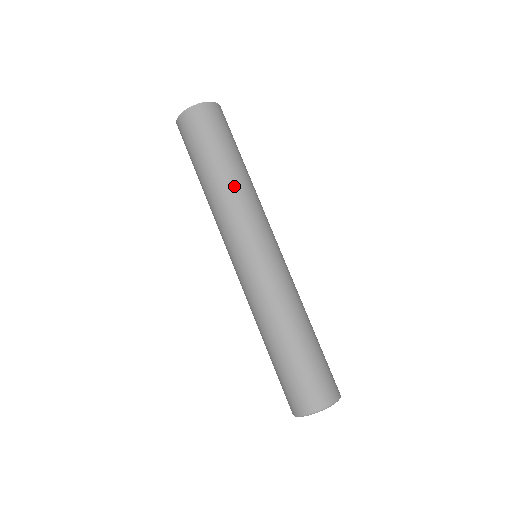
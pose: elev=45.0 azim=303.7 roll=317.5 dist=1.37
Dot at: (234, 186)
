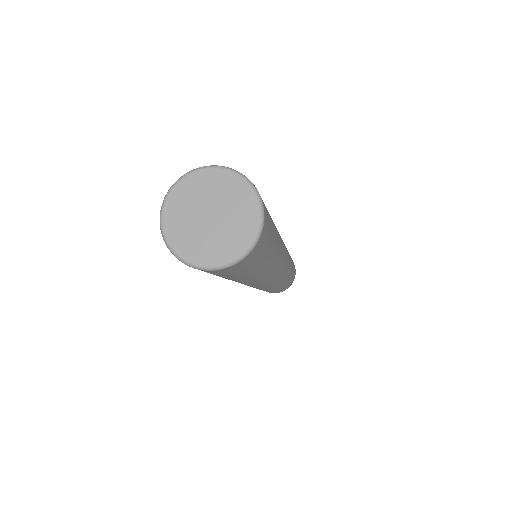
Dot at: occluded
